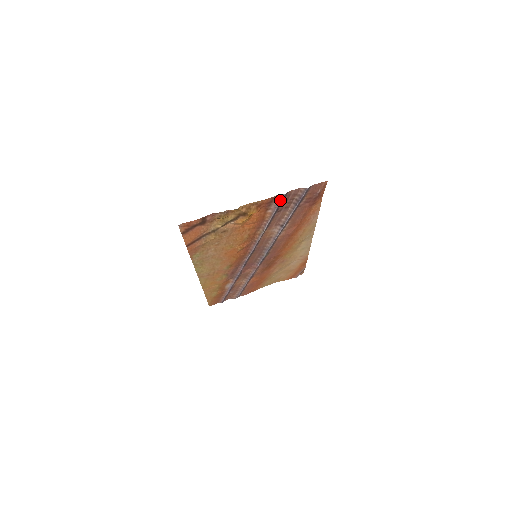
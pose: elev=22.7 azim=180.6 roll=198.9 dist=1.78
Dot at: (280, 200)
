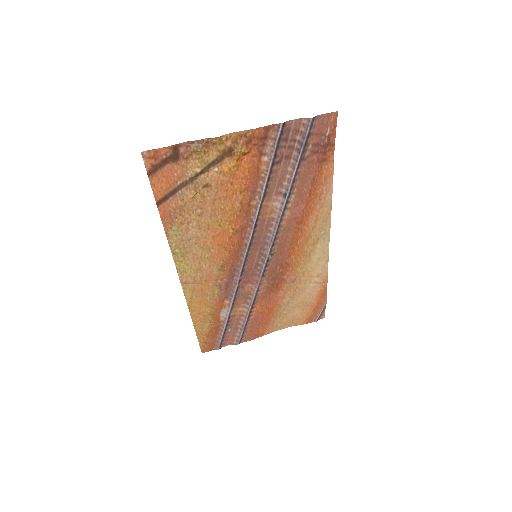
Dot at: (277, 136)
